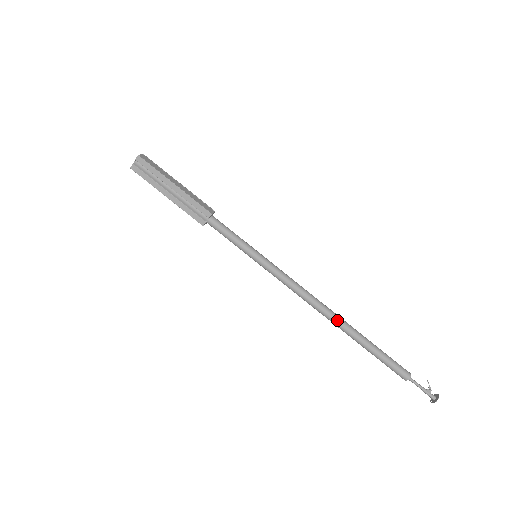
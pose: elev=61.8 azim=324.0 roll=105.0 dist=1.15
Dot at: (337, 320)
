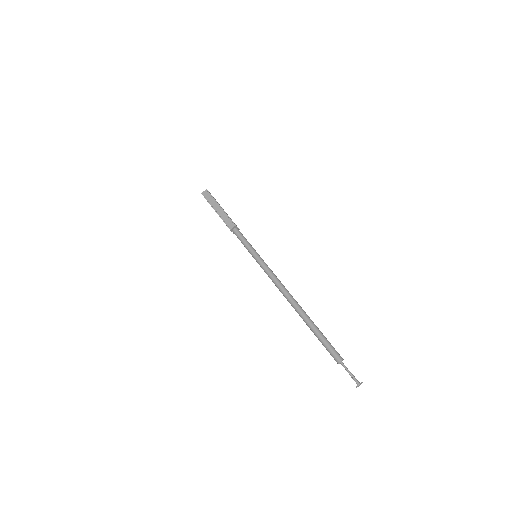
Dot at: occluded
